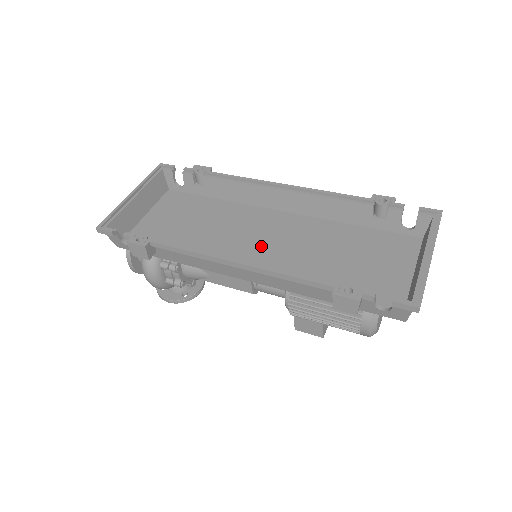
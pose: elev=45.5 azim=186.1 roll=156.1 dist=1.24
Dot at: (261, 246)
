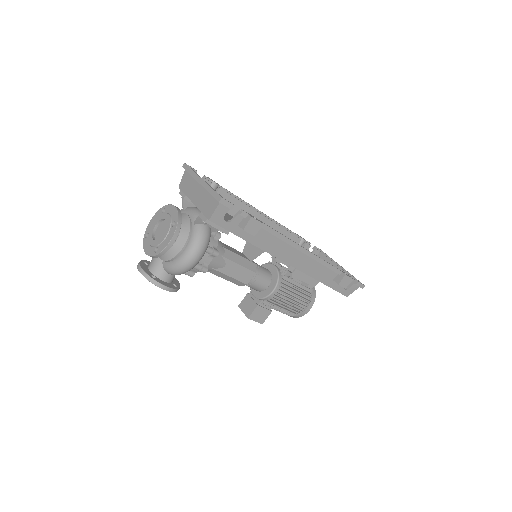
Dot at: occluded
